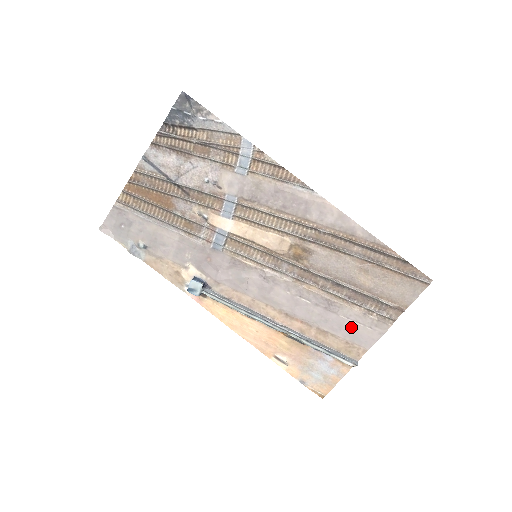
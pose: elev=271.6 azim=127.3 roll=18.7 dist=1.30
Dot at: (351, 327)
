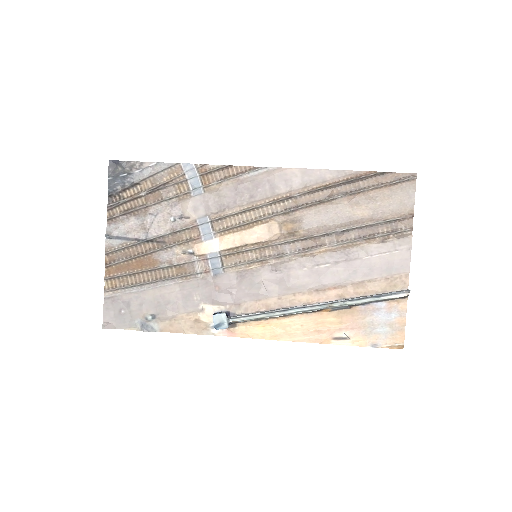
Dot at: (380, 262)
